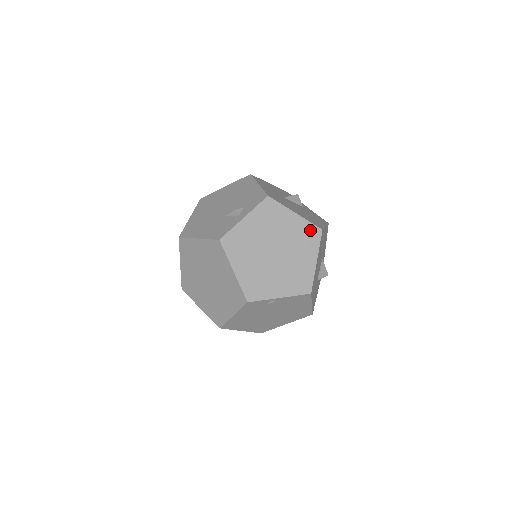
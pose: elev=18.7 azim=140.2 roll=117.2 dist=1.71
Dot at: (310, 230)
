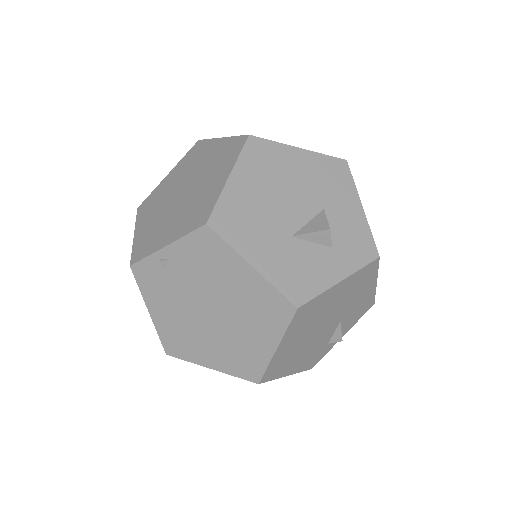
Dot at: (232, 145)
